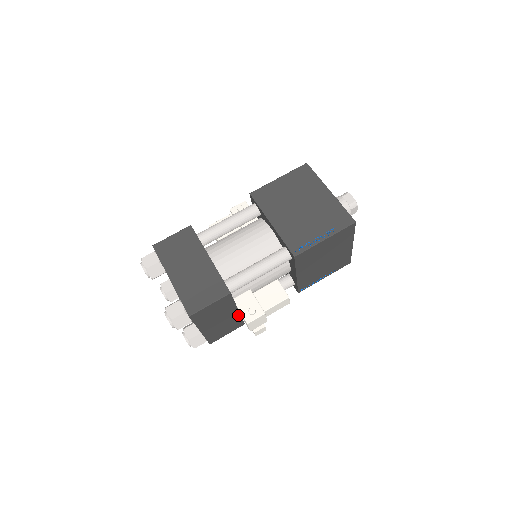
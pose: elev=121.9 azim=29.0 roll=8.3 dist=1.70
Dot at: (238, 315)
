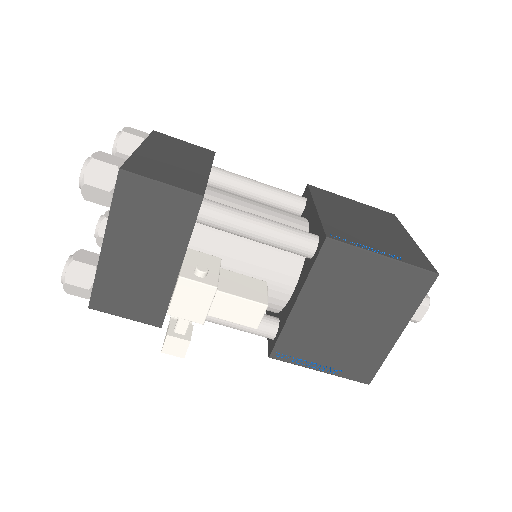
Dot at: (171, 284)
